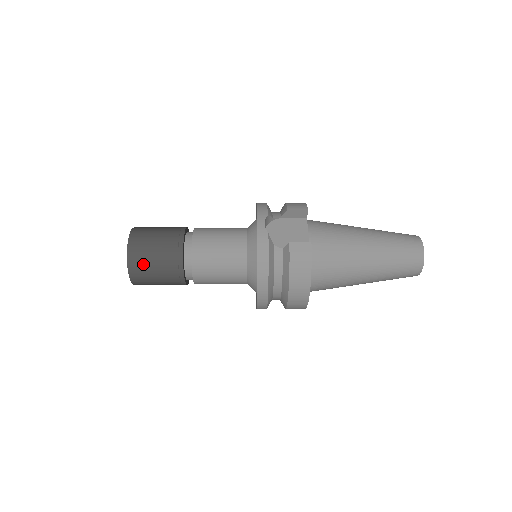
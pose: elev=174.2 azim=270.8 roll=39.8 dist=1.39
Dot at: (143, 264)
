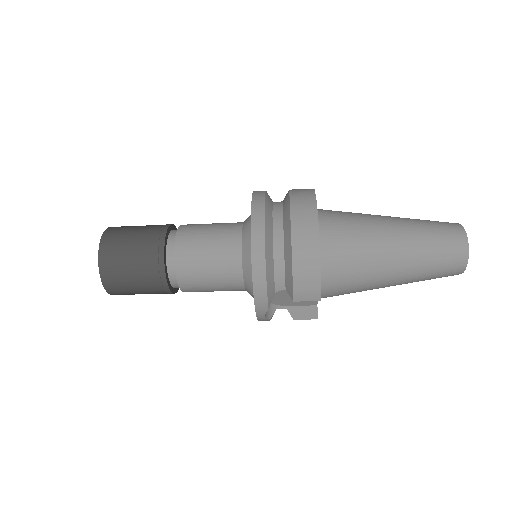
Dot at: (124, 228)
